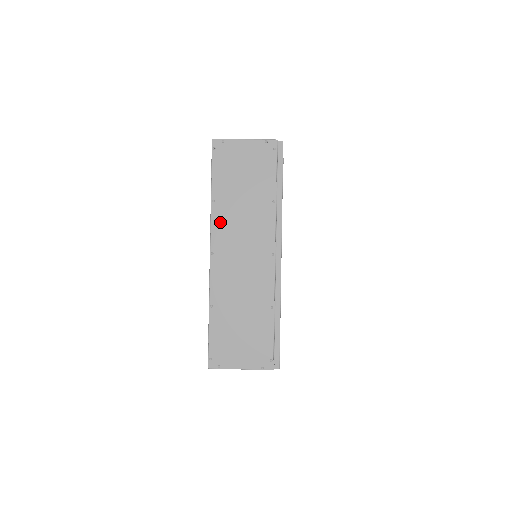
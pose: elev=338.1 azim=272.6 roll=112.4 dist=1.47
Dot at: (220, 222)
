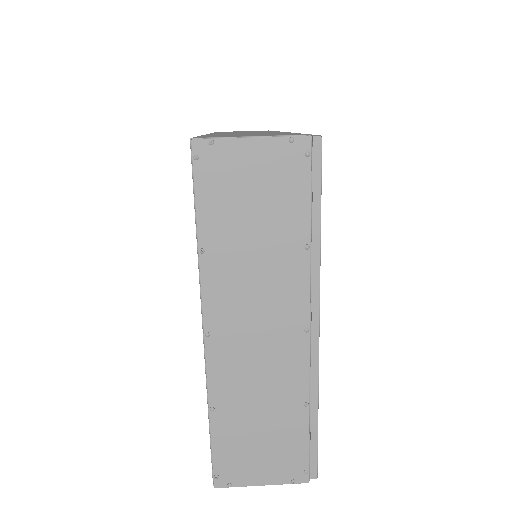
Dot at: (216, 285)
